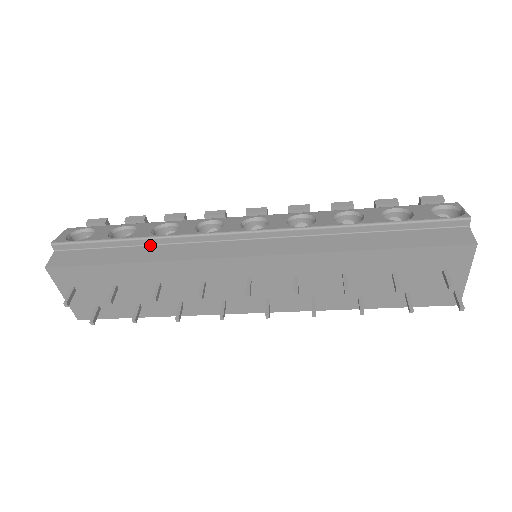
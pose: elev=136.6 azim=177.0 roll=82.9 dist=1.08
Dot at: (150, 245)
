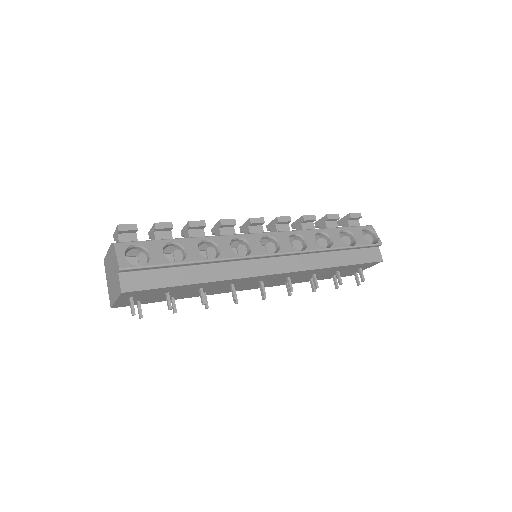
Dot at: (201, 265)
